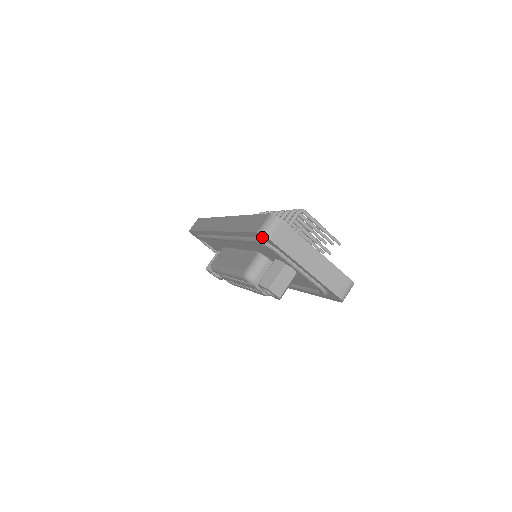
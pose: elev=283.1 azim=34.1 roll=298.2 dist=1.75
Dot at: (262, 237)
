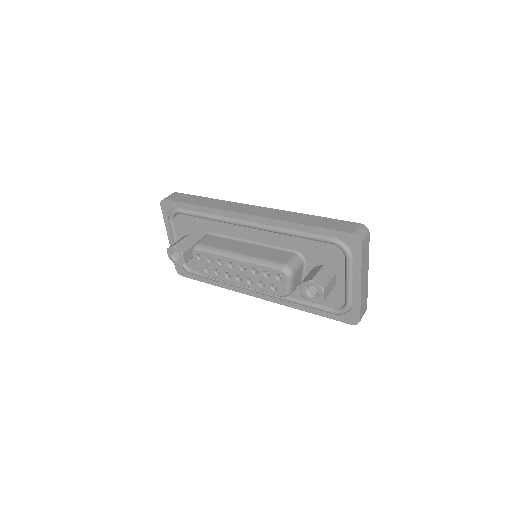
Dot at: (352, 239)
